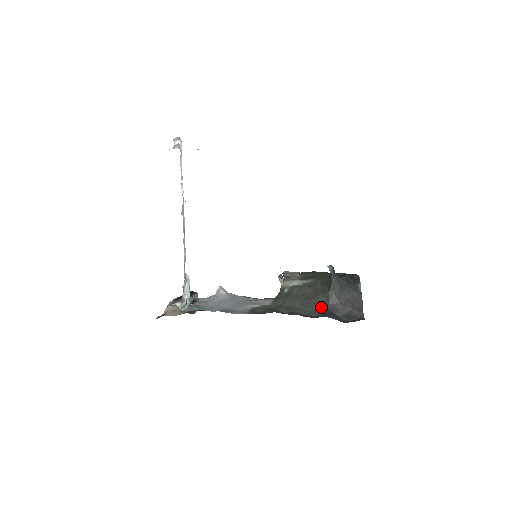
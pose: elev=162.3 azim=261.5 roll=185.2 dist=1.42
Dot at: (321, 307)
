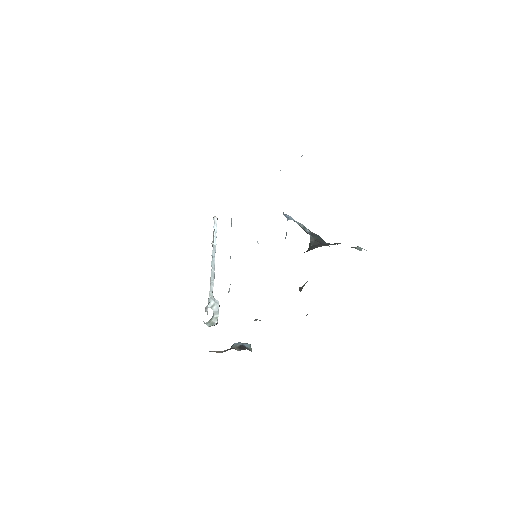
Dot at: occluded
